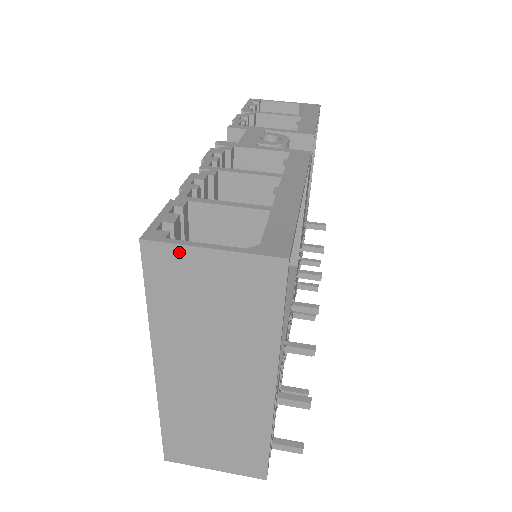
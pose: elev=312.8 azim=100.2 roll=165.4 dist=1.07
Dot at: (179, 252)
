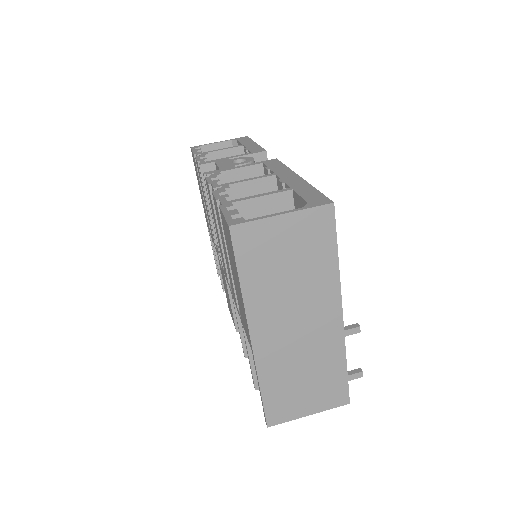
Dot at: (259, 226)
